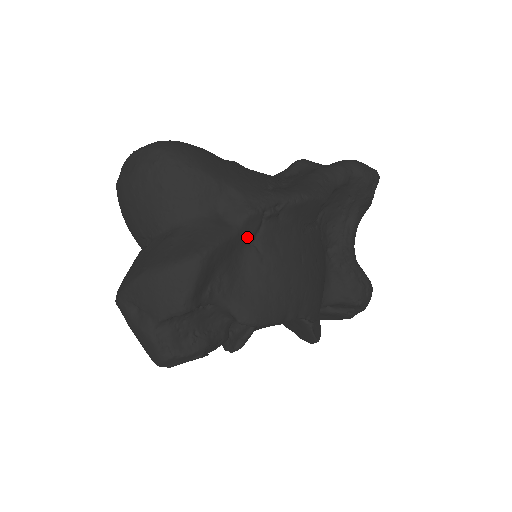
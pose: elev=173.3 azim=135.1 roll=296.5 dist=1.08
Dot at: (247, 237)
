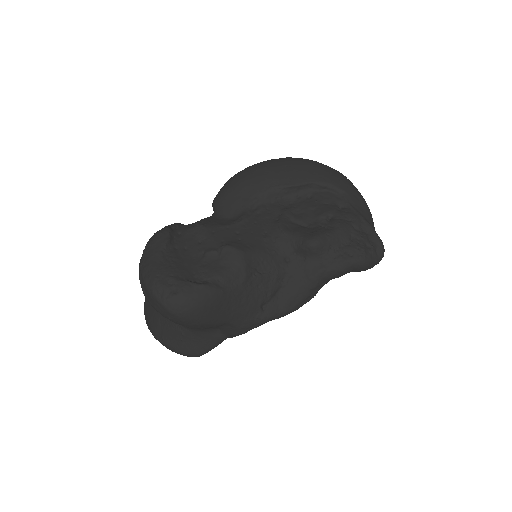
Dot at: occluded
